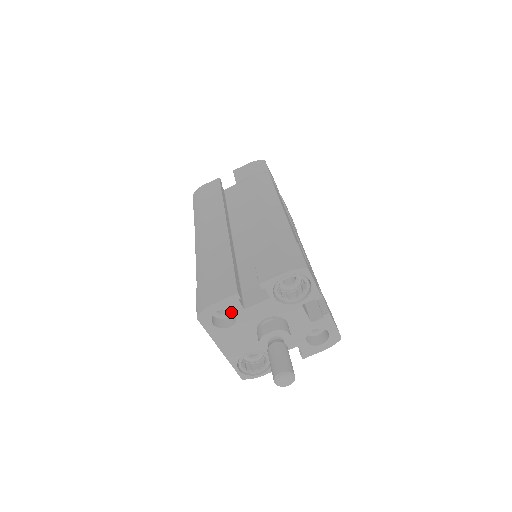
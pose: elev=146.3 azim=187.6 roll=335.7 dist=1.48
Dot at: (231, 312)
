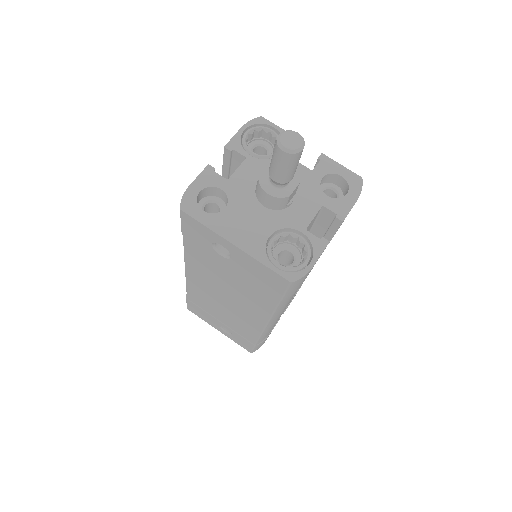
Dot at: (223, 209)
